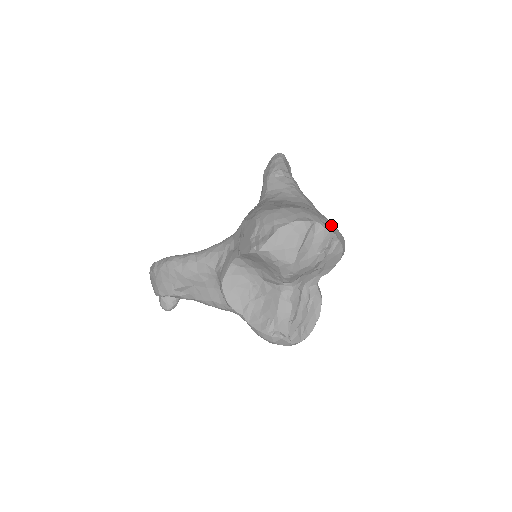
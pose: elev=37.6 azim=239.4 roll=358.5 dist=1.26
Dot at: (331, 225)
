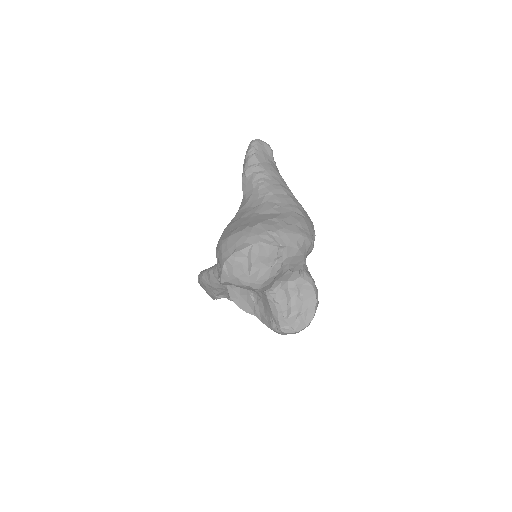
Dot at: (275, 235)
